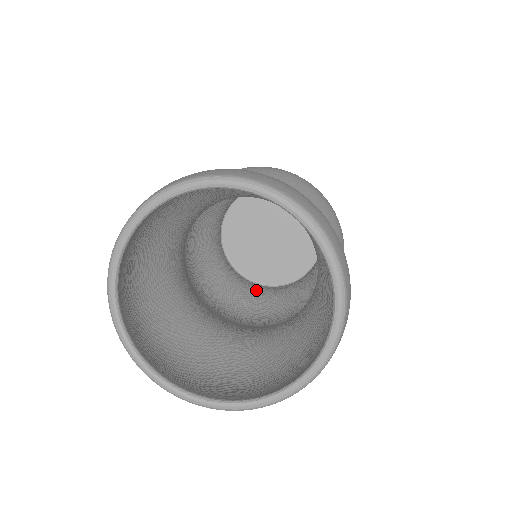
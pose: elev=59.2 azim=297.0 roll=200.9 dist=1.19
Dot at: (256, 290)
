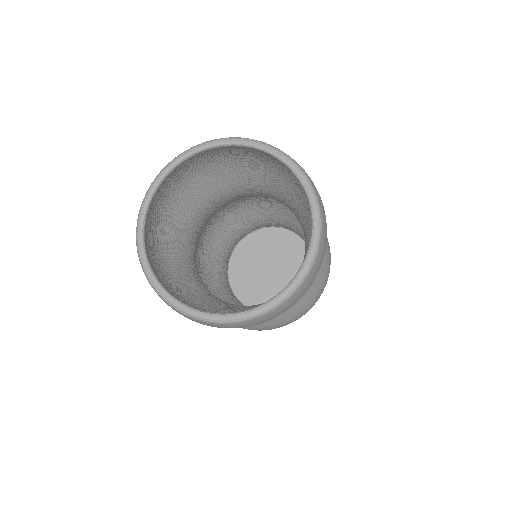
Dot at: (226, 285)
